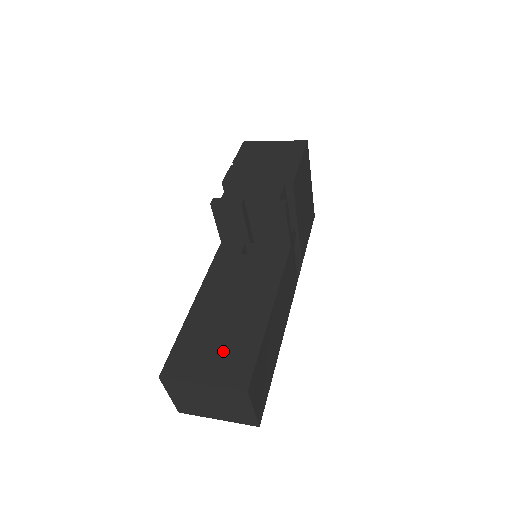
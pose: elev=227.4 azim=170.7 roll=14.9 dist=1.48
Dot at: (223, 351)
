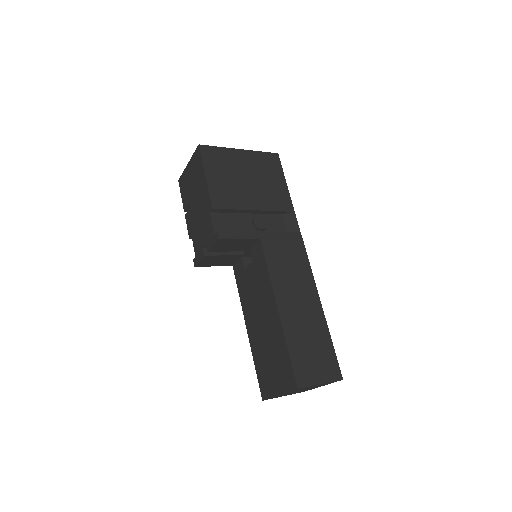
Dot at: (275, 364)
